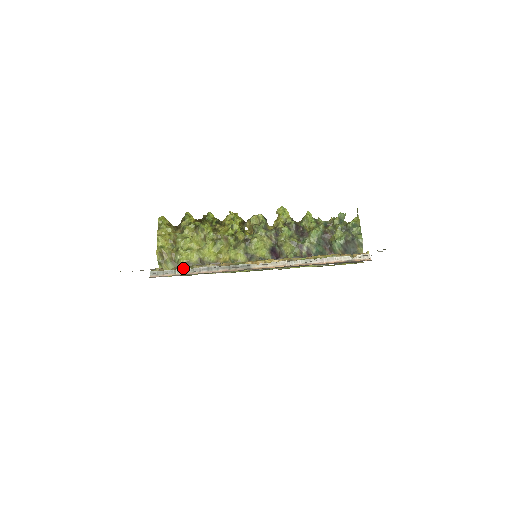
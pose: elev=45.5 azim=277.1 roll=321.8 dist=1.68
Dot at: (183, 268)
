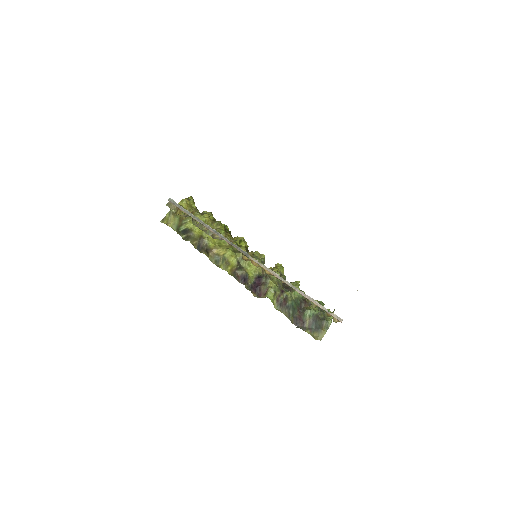
Dot at: (194, 219)
